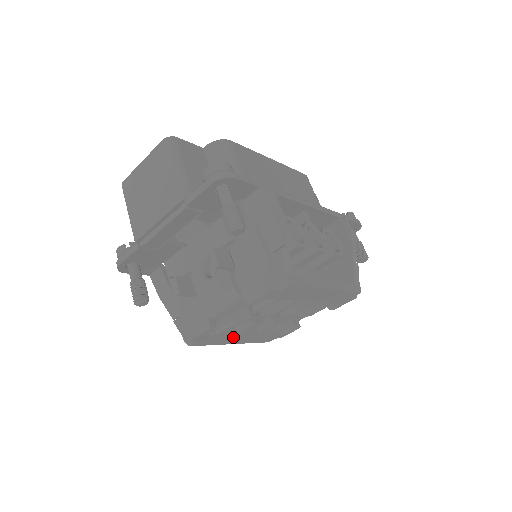
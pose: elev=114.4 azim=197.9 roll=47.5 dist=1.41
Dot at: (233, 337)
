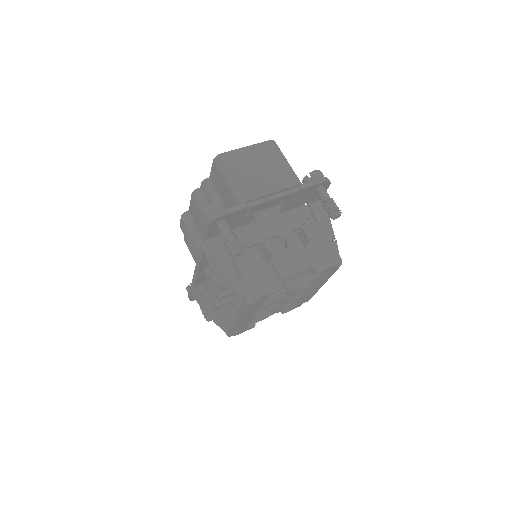
Dot at: (254, 311)
